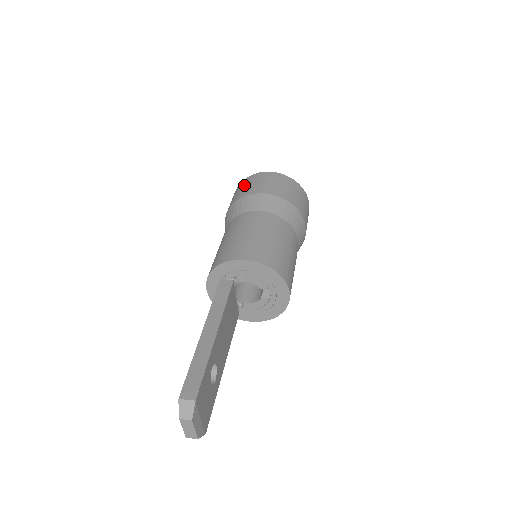
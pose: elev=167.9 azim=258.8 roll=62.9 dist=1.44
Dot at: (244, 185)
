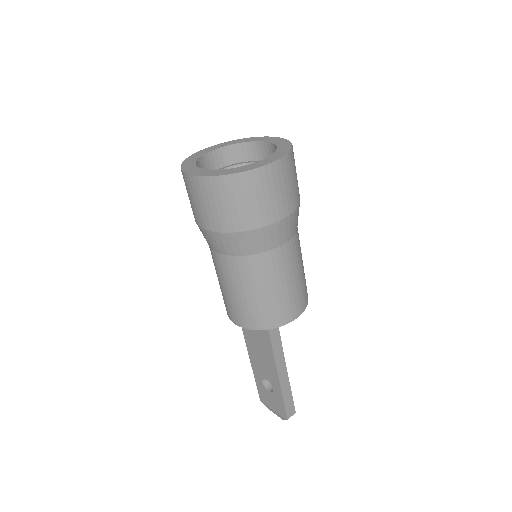
Dot at: (249, 196)
